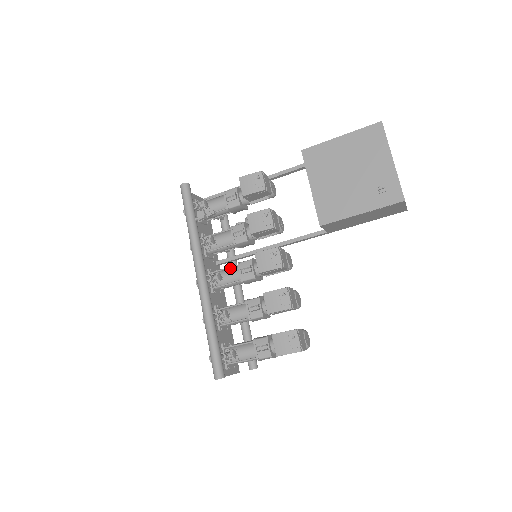
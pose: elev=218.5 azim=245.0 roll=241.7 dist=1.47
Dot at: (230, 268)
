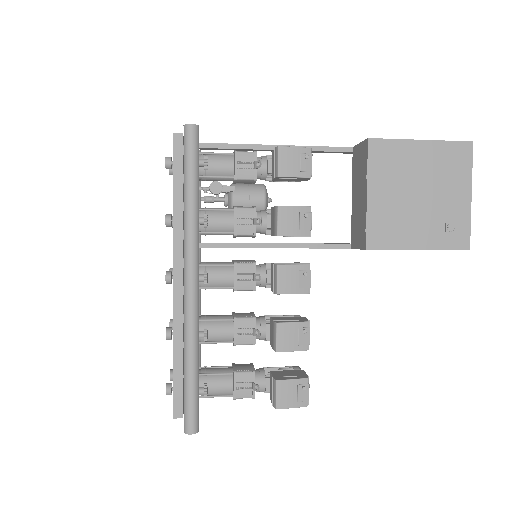
Dot at: (219, 265)
